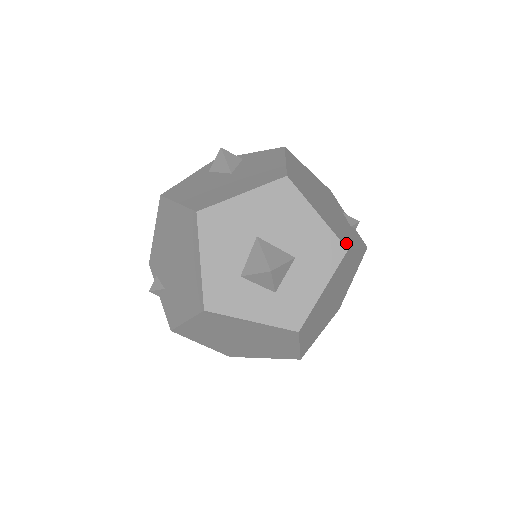
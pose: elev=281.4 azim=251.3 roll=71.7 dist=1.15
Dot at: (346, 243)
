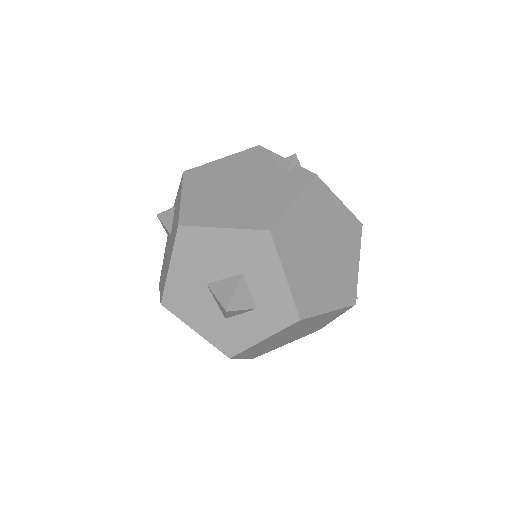
Dot at: (269, 221)
